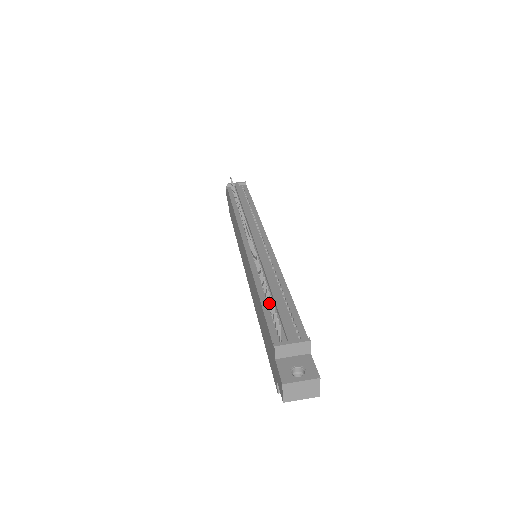
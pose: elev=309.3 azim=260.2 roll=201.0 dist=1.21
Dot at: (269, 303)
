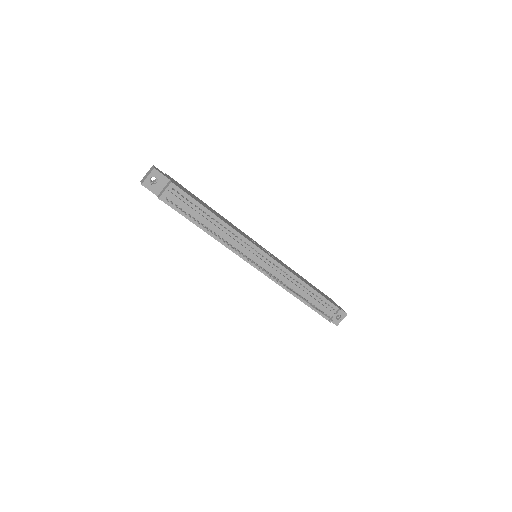
Dot at: occluded
